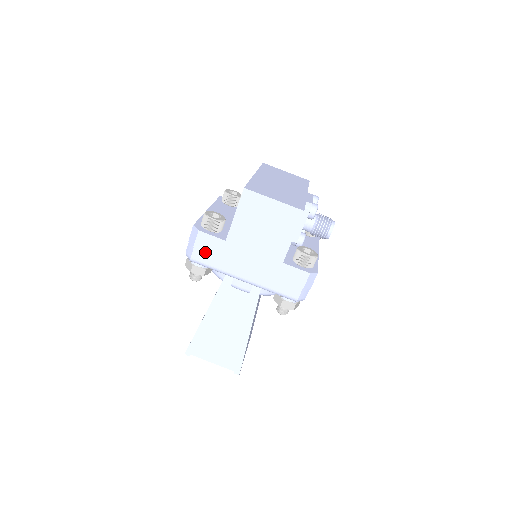
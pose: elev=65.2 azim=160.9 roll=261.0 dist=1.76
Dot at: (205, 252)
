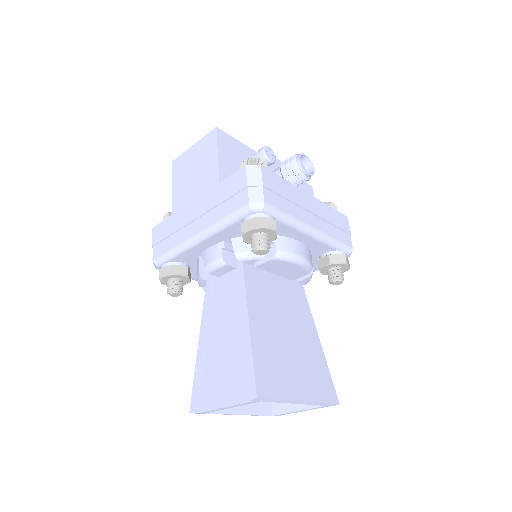
Dot at: (161, 242)
